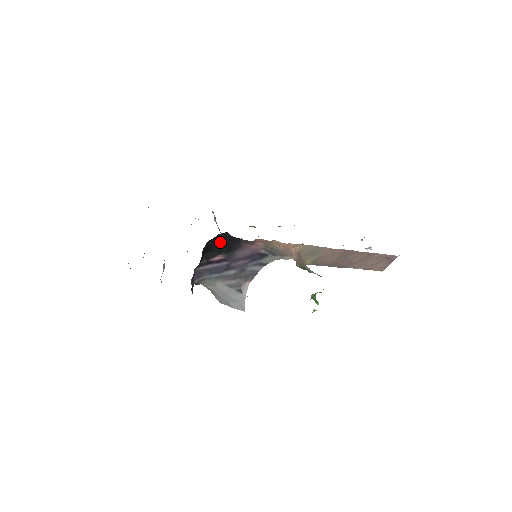
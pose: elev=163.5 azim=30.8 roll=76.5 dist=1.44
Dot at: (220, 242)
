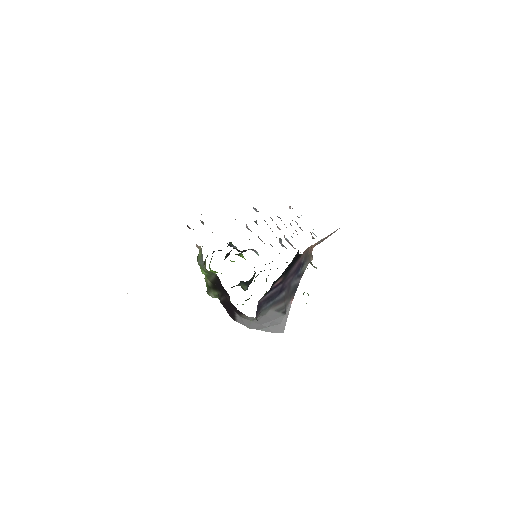
Dot at: (289, 264)
